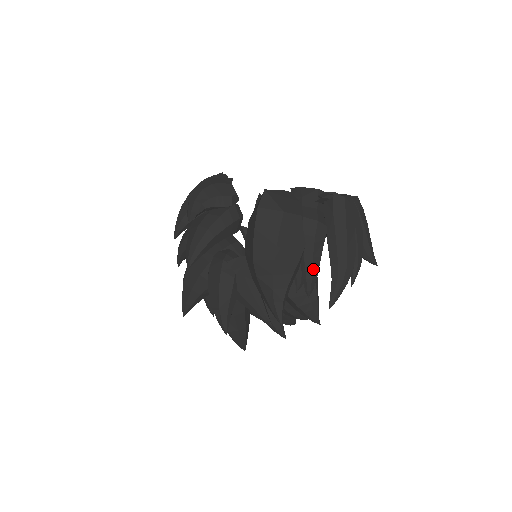
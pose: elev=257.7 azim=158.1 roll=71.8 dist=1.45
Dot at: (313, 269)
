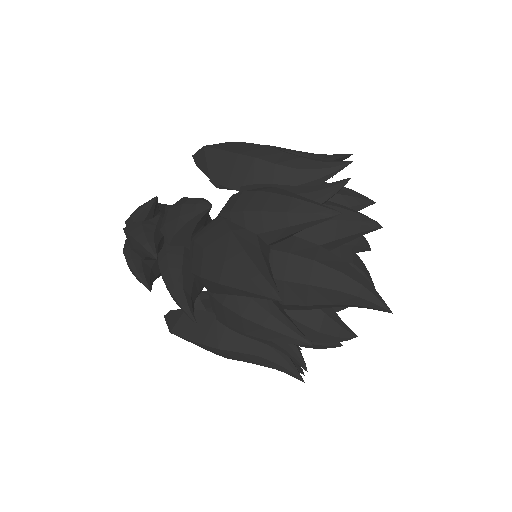
Dot at: occluded
